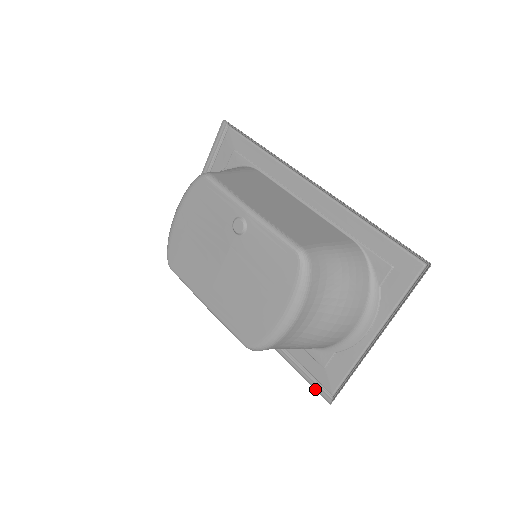
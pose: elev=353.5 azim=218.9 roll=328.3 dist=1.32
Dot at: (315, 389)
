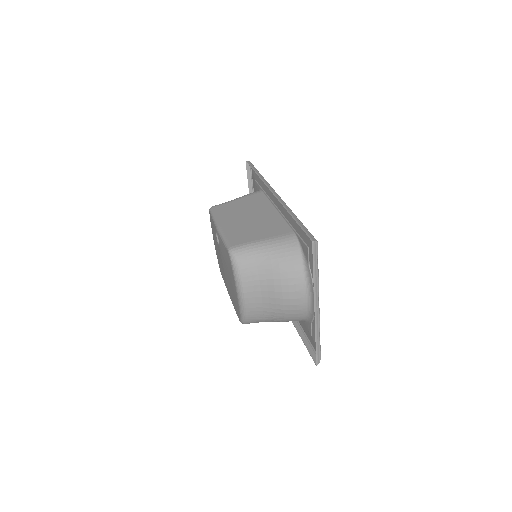
Dot at: (310, 354)
